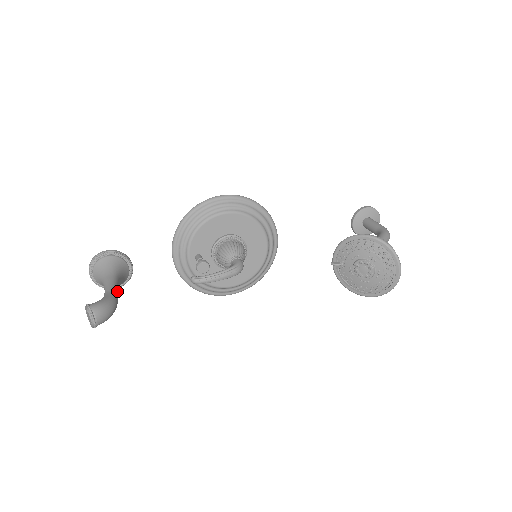
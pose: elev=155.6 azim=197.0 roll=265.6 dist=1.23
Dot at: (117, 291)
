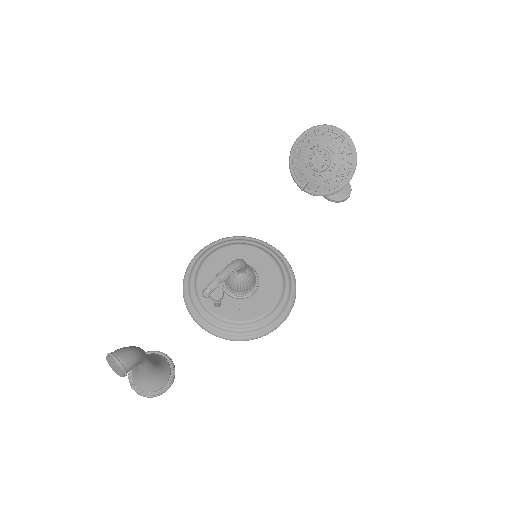
Dot at: occluded
